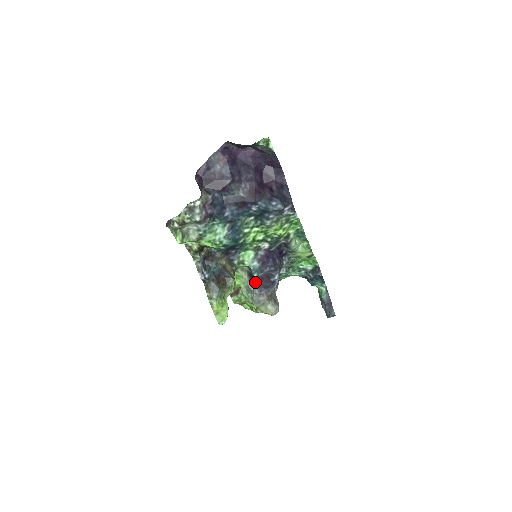
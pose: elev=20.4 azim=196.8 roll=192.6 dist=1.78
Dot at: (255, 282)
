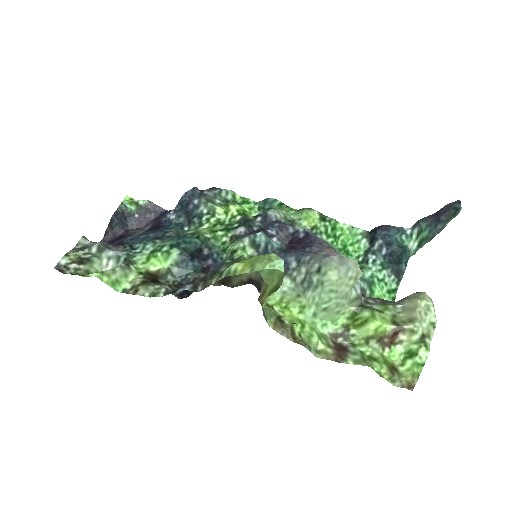
Dot at: (290, 259)
